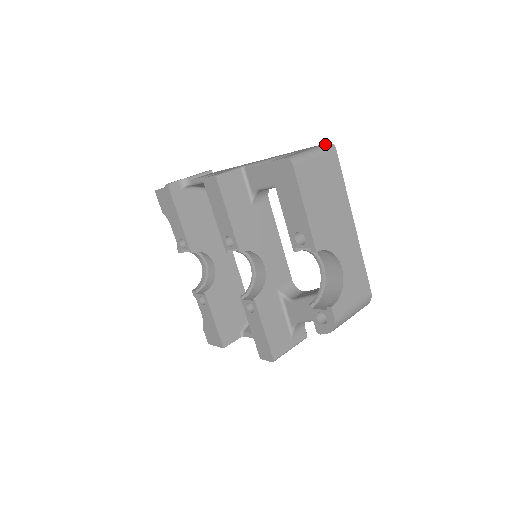
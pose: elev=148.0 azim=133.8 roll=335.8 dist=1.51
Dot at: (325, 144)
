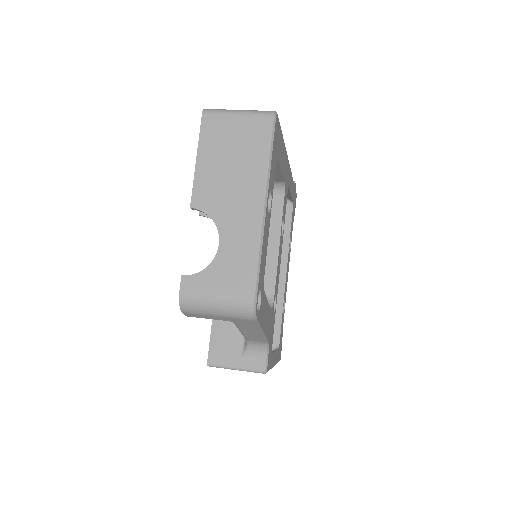
Dot at: occluded
